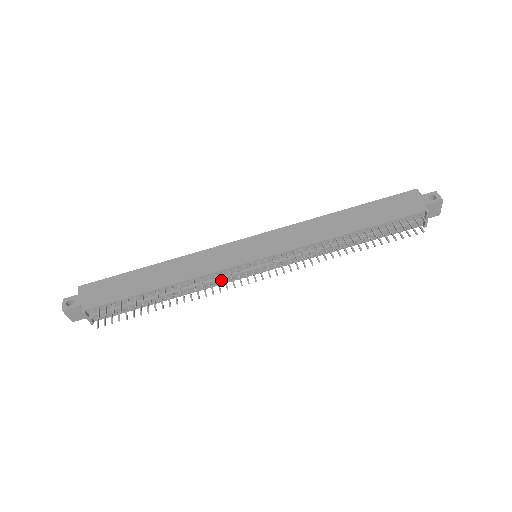
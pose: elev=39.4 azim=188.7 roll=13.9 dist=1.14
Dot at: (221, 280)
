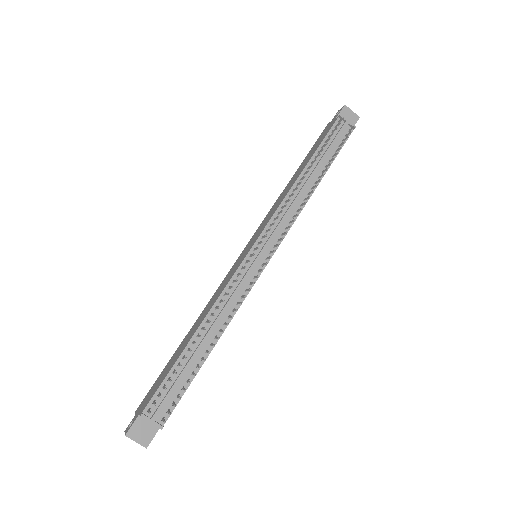
Dot at: (239, 289)
